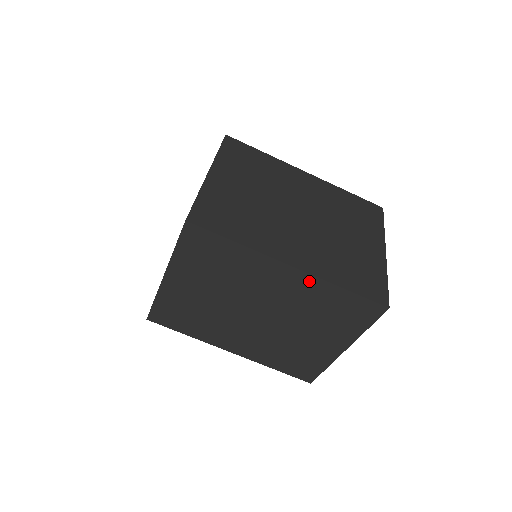
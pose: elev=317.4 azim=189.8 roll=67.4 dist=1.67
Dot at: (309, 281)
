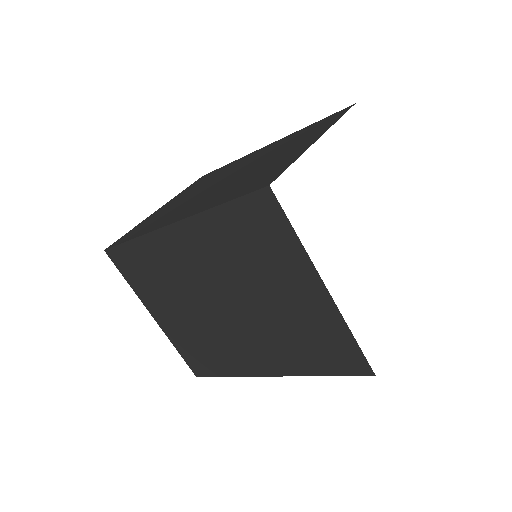
Dot at: (195, 227)
